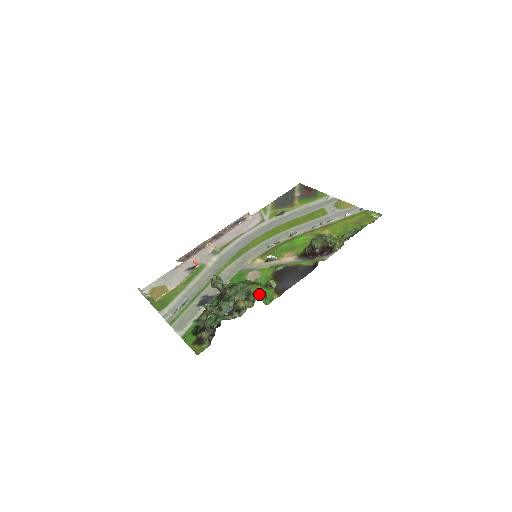
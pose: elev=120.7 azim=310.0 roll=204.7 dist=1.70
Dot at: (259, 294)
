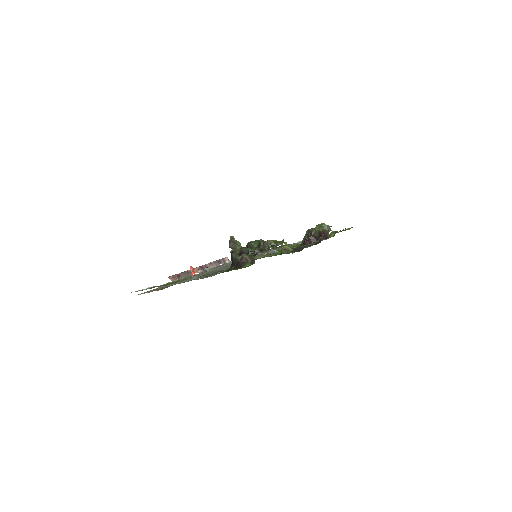
Dot at: occluded
